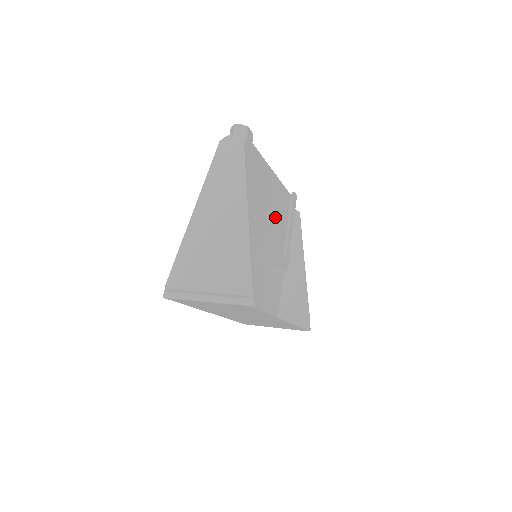
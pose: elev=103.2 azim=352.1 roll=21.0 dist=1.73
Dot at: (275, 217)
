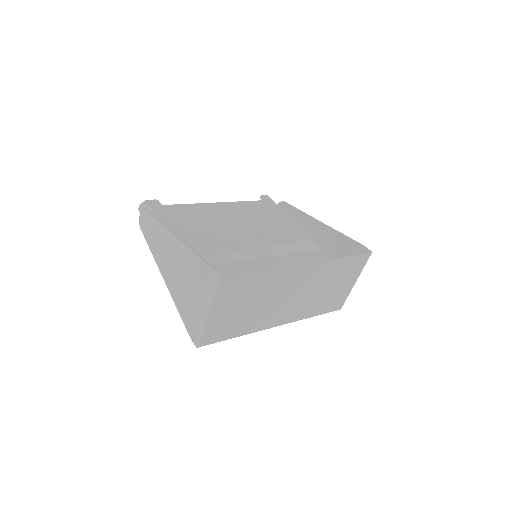
Dot at: (256, 222)
